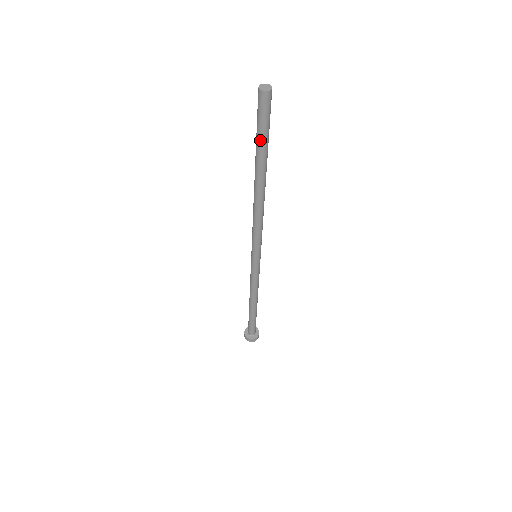
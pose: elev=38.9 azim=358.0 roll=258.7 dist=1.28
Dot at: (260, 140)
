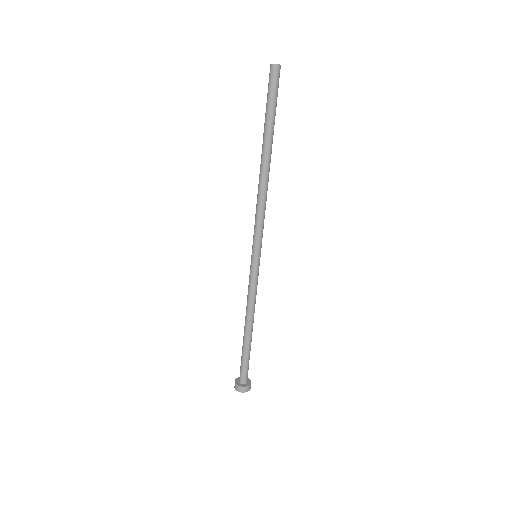
Dot at: (266, 111)
